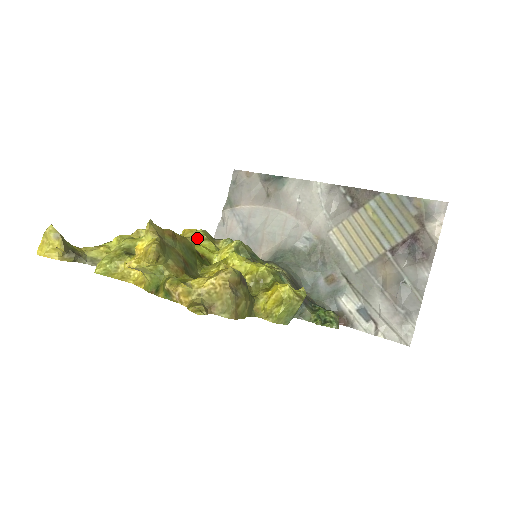
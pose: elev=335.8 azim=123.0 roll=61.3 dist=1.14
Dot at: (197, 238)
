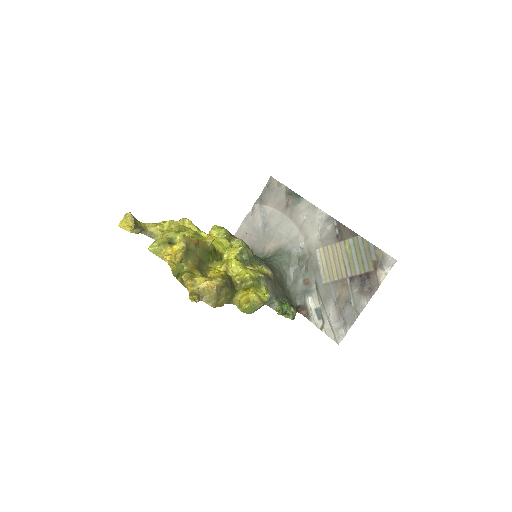
Dot at: (219, 236)
